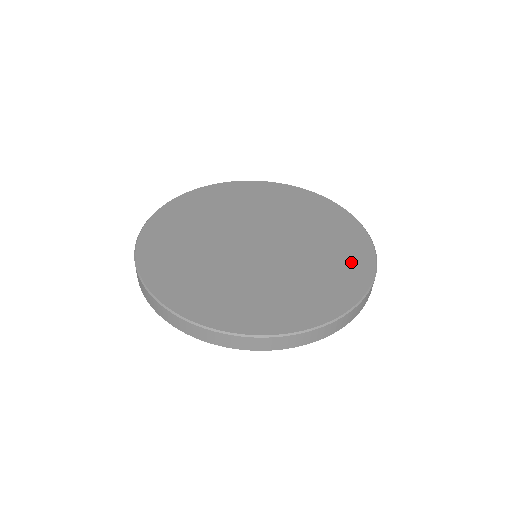
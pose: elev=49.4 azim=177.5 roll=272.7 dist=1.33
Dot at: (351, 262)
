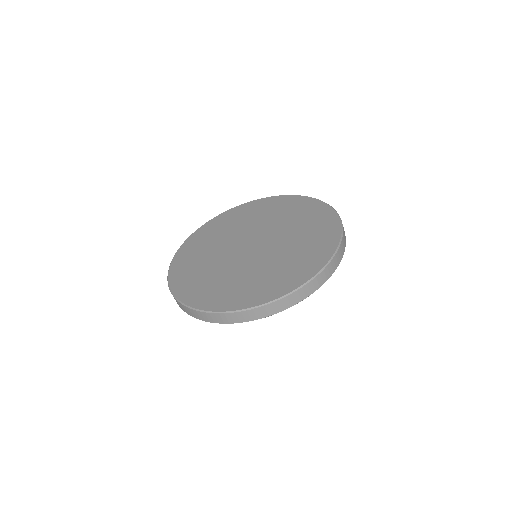
Dot at: (319, 245)
